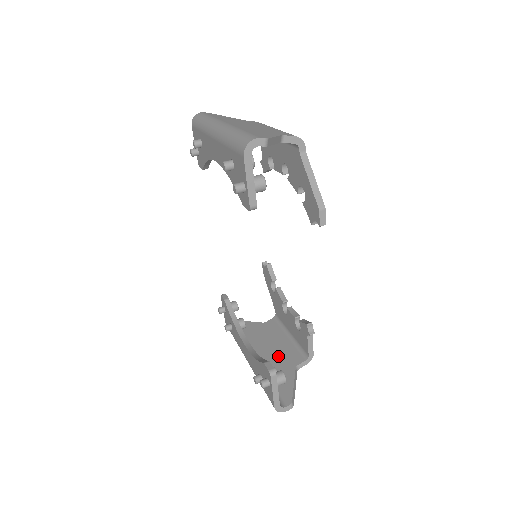
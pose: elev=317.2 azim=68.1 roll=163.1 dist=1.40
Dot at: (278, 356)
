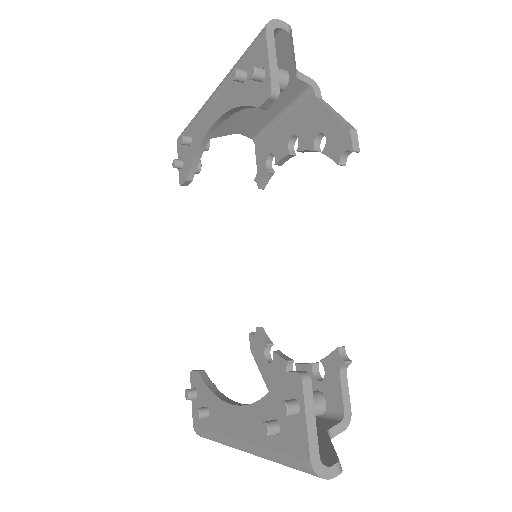
Dot at: occluded
